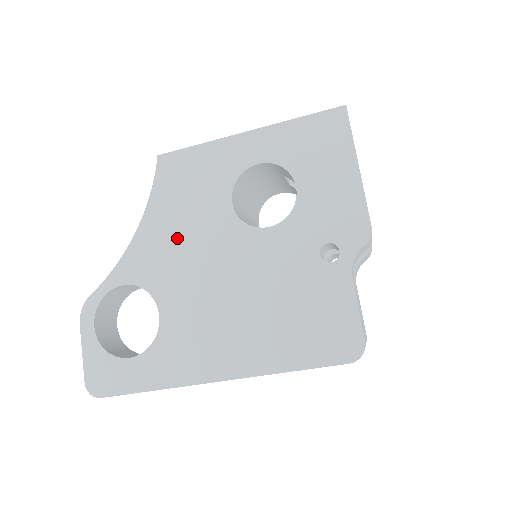
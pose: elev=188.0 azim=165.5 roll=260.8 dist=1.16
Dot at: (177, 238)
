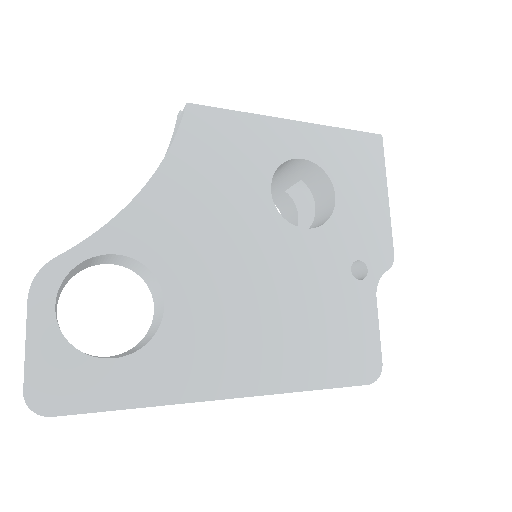
Dot at: (201, 212)
